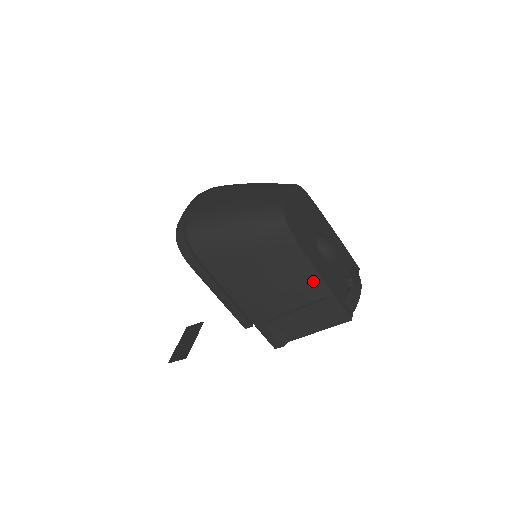
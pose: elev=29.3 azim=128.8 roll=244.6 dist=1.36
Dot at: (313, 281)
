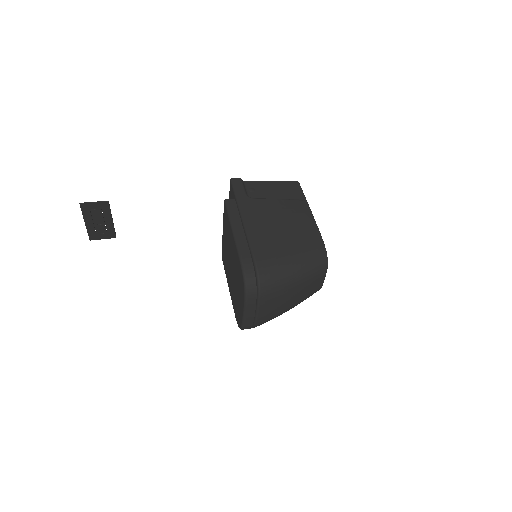
Dot at: occluded
